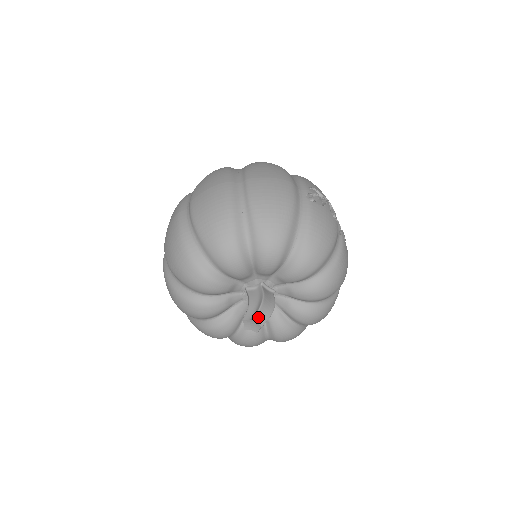
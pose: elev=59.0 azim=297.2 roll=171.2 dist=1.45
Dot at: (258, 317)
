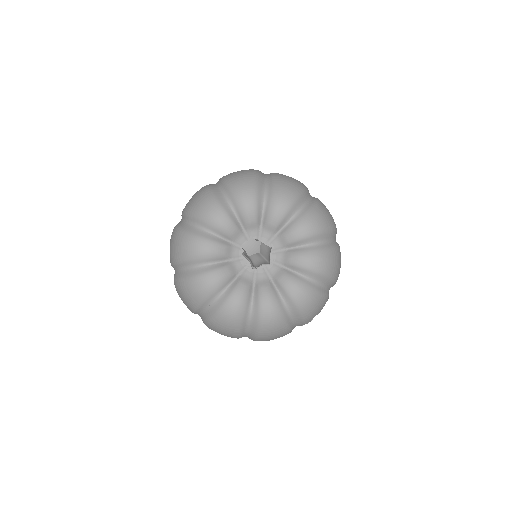
Dot at: (263, 246)
